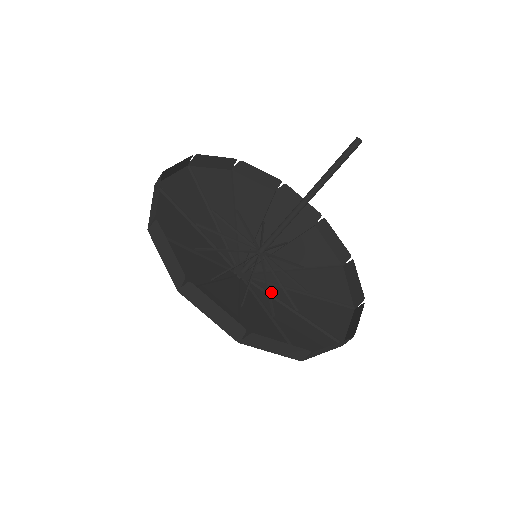
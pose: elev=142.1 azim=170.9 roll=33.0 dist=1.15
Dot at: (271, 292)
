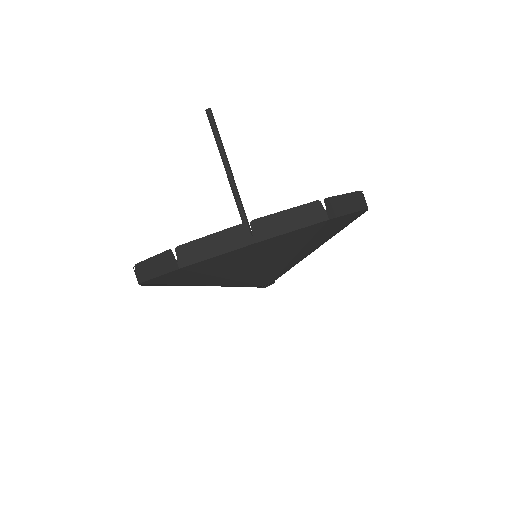
Dot at: occluded
